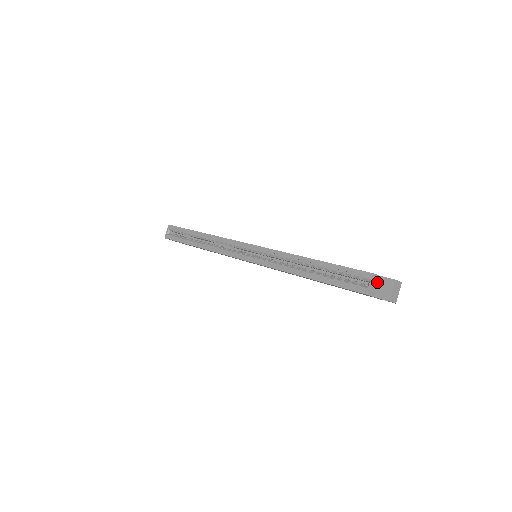
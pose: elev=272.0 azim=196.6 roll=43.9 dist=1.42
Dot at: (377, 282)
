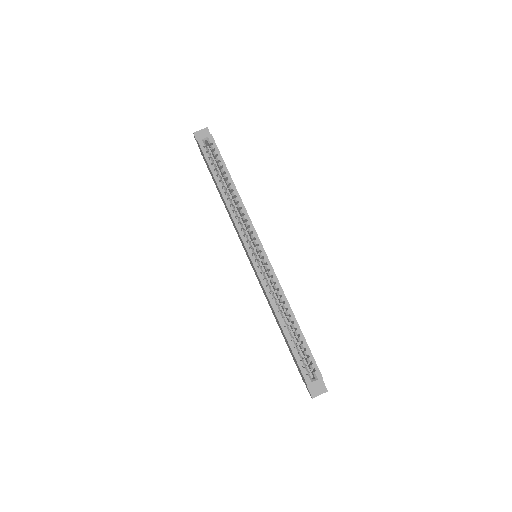
Dot at: occluded
